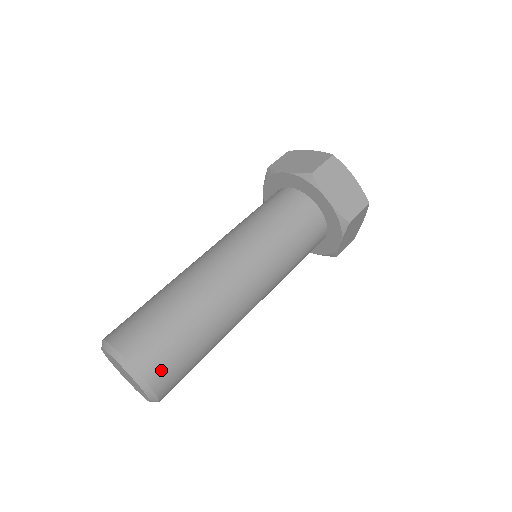
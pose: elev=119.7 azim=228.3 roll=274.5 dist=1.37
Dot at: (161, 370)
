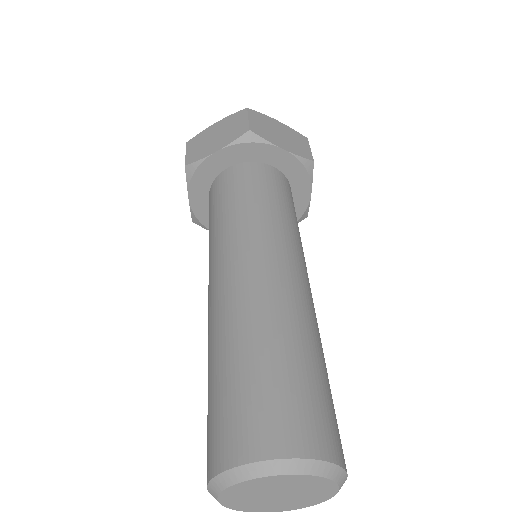
Dot at: (329, 433)
